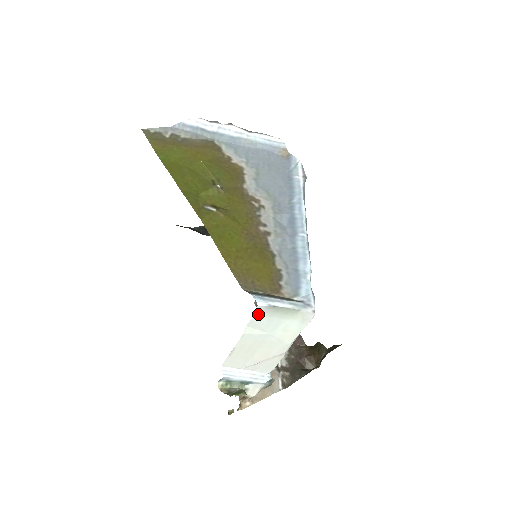
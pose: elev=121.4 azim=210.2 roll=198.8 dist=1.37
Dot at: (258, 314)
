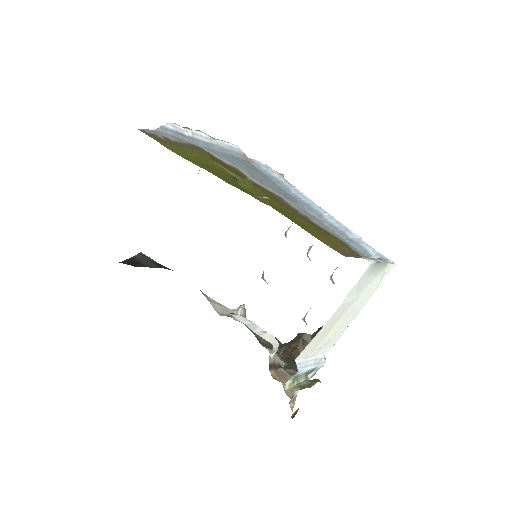
Dot at: (364, 275)
